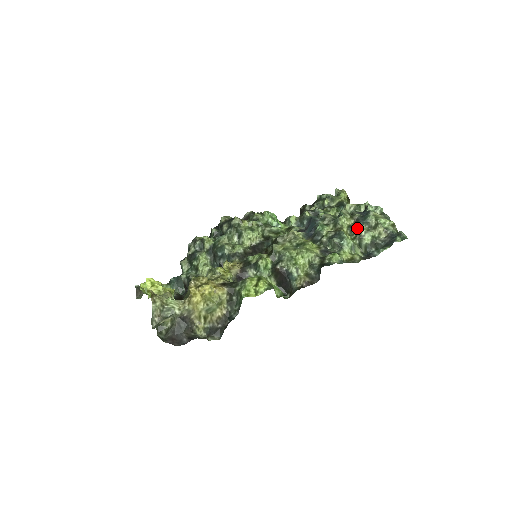
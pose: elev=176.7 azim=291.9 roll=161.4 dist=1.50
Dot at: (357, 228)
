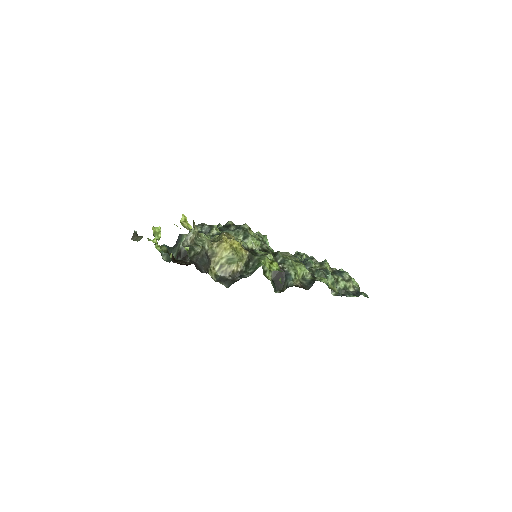
Dot at: (336, 275)
